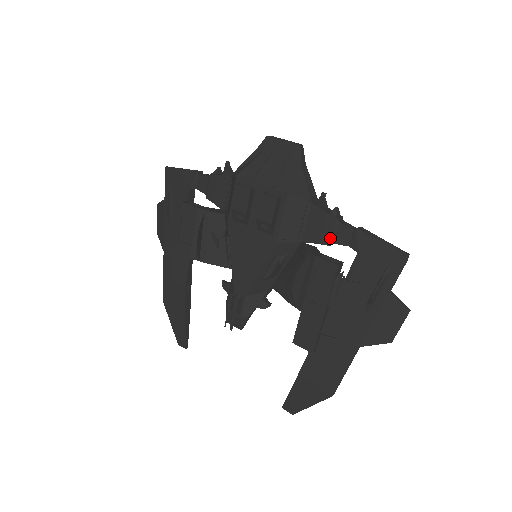
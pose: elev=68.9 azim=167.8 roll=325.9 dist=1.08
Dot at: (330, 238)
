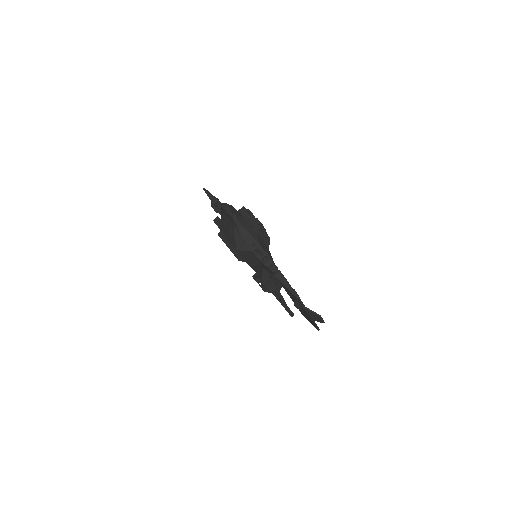
Dot at: (269, 271)
